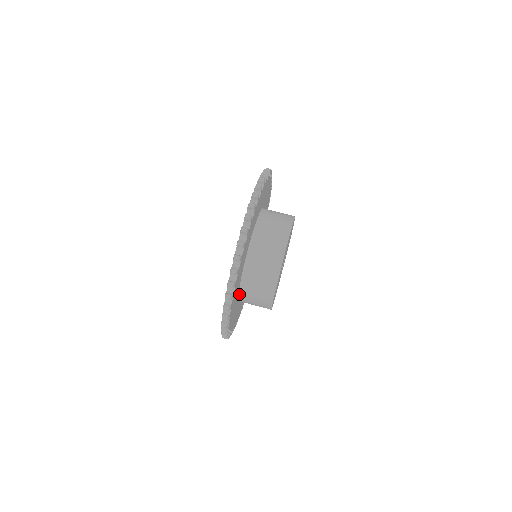
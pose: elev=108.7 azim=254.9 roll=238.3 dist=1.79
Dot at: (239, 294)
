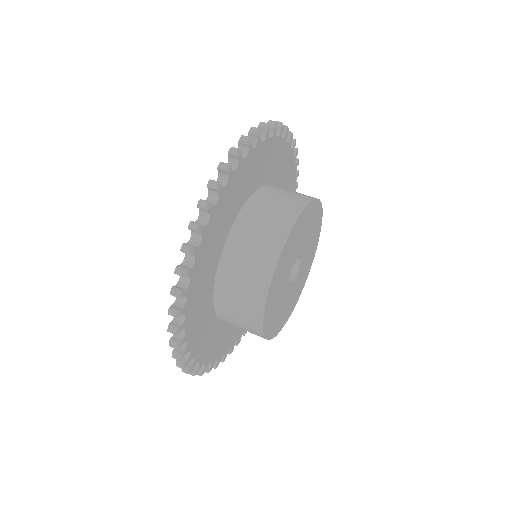
Dot at: occluded
